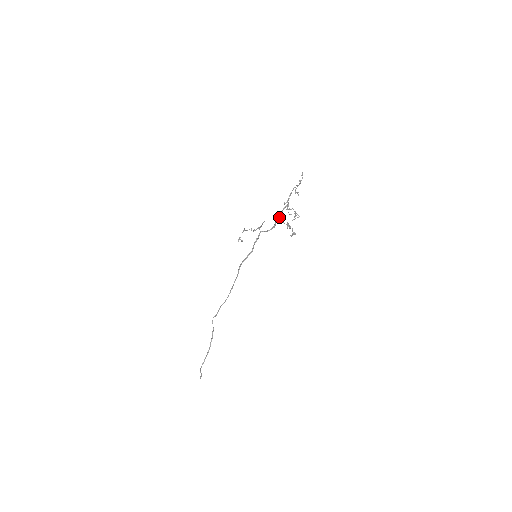
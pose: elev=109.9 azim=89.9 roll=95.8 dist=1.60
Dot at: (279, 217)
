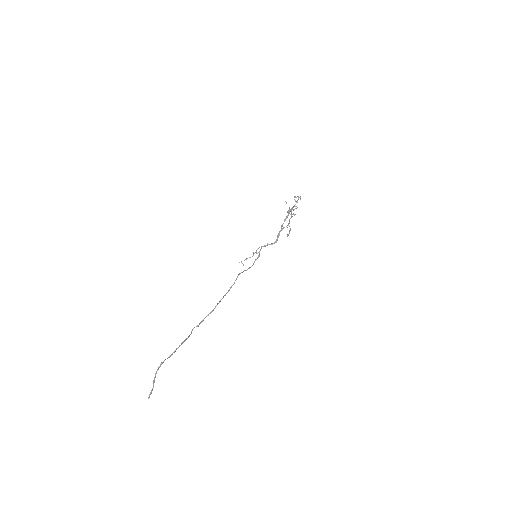
Dot at: occluded
